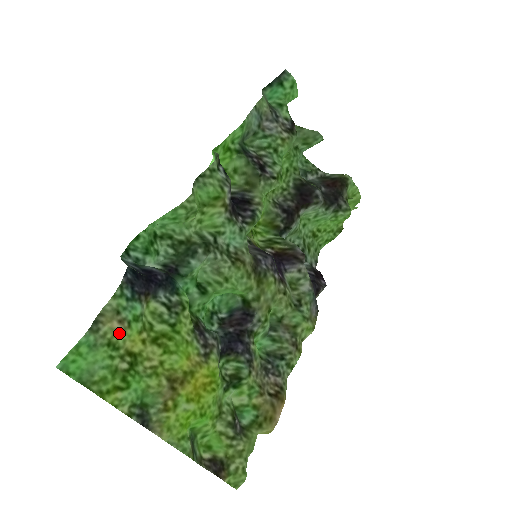
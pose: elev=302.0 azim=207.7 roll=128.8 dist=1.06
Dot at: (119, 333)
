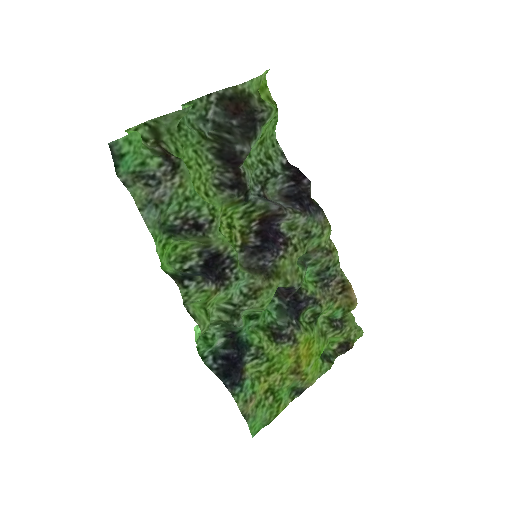
Dot at: (255, 400)
